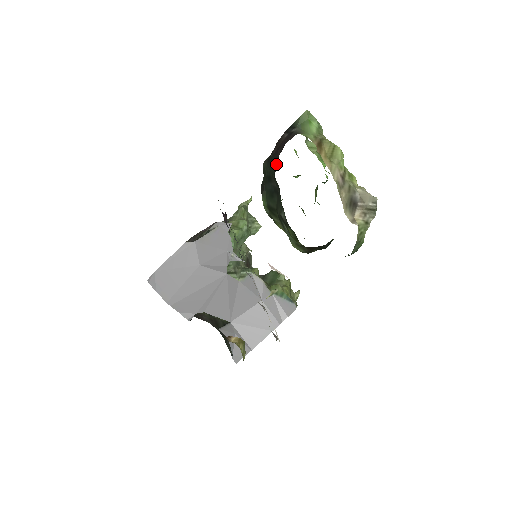
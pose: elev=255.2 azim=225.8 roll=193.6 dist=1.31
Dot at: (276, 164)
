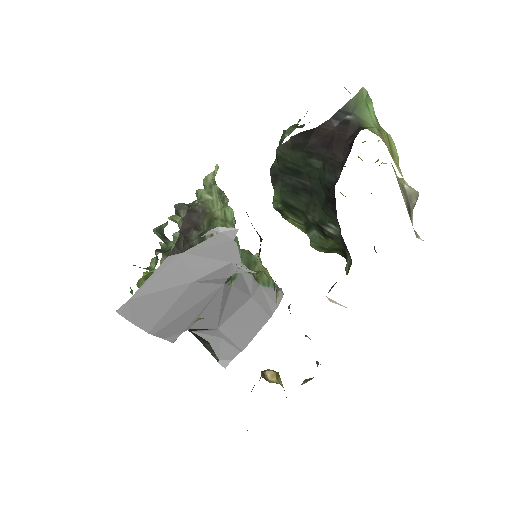
Dot at: (336, 171)
